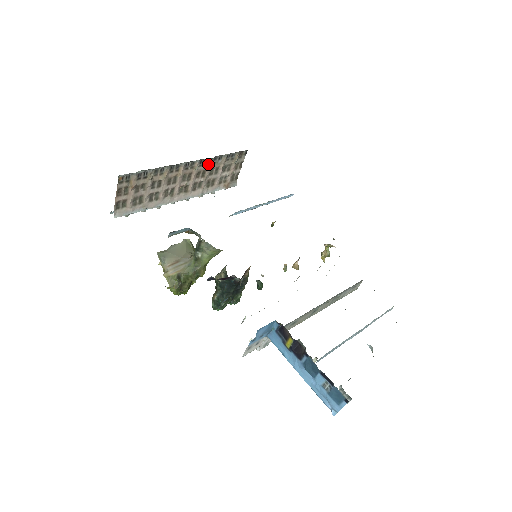
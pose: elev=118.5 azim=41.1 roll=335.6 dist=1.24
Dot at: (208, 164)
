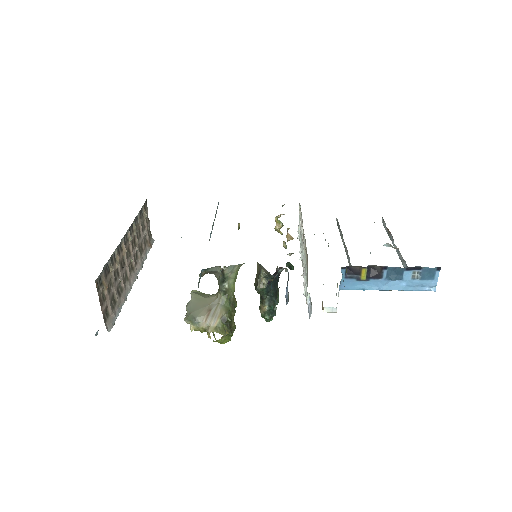
Dot at: (133, 230)
